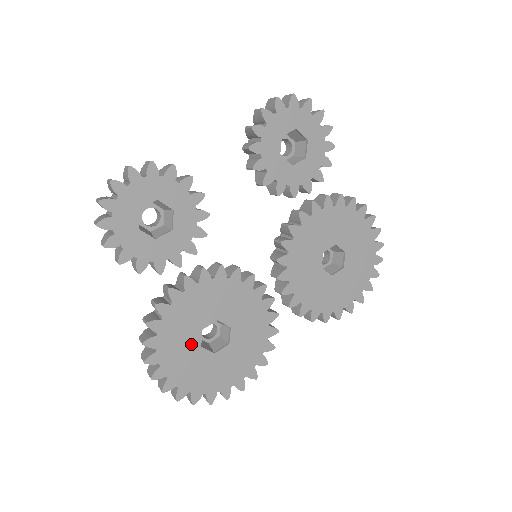
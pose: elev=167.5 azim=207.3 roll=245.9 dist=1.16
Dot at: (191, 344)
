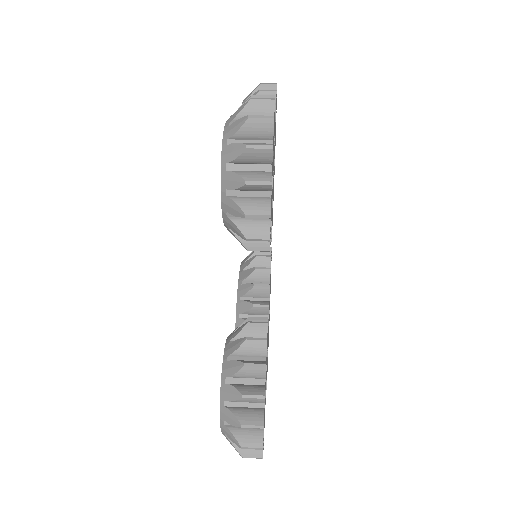
Dot at: occluded
